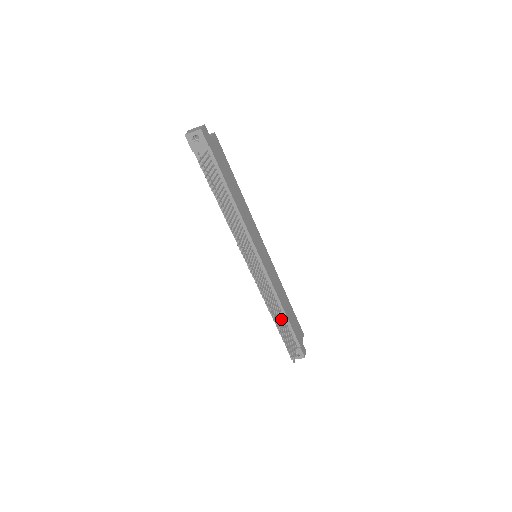
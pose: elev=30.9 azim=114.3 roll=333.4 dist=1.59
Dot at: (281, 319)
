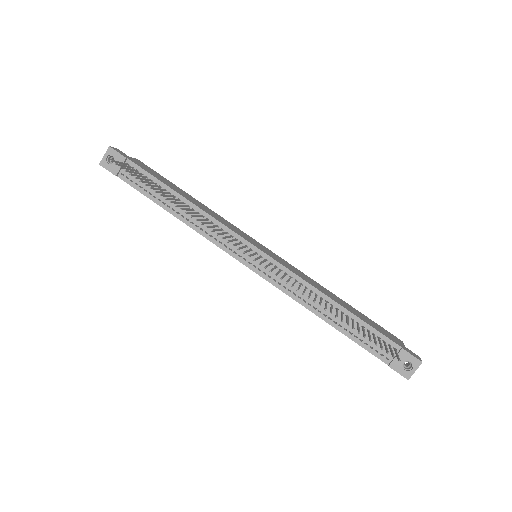
Dot at: (343, 320)
